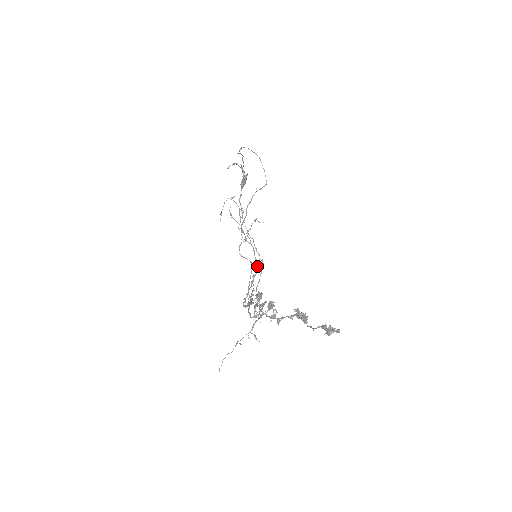
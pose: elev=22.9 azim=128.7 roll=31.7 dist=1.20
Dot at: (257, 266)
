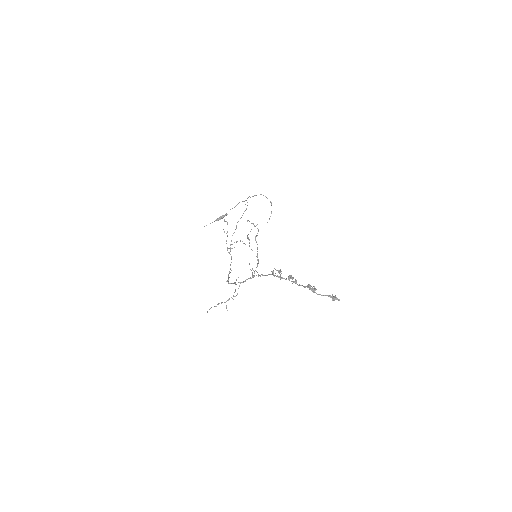
Dot at: occluded
